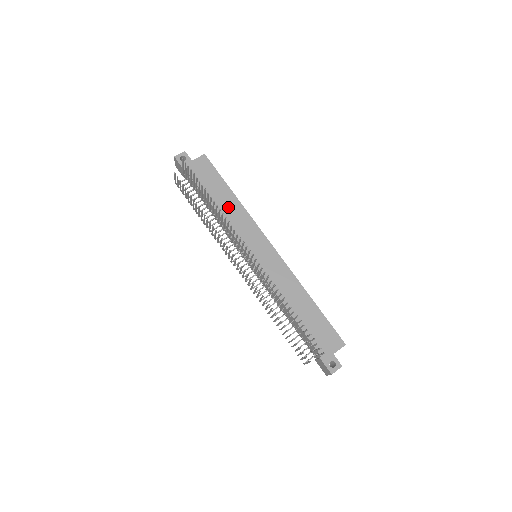
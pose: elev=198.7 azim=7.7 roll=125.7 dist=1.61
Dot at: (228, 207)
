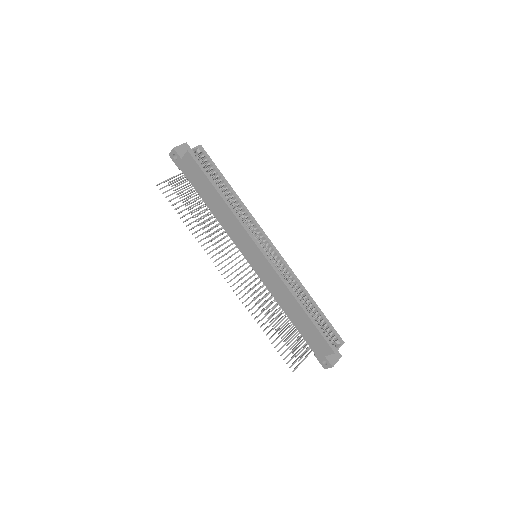
Dot at: (220, 211)
